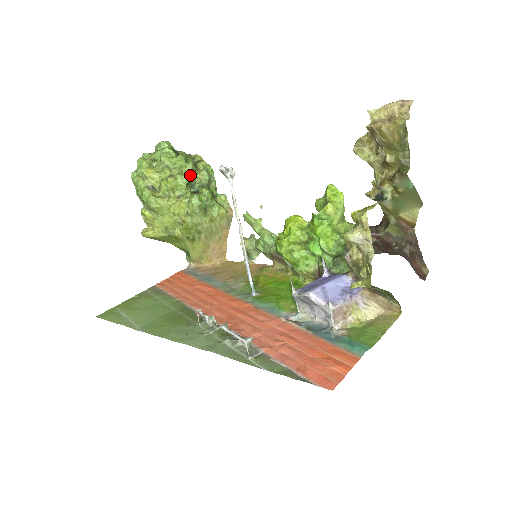
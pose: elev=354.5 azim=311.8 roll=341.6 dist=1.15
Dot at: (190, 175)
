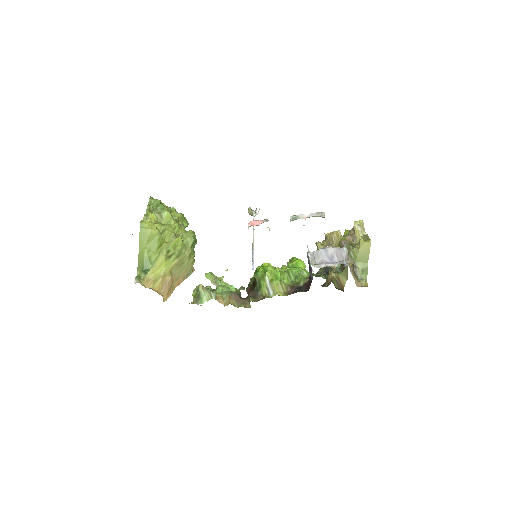
Dot at: occluded
